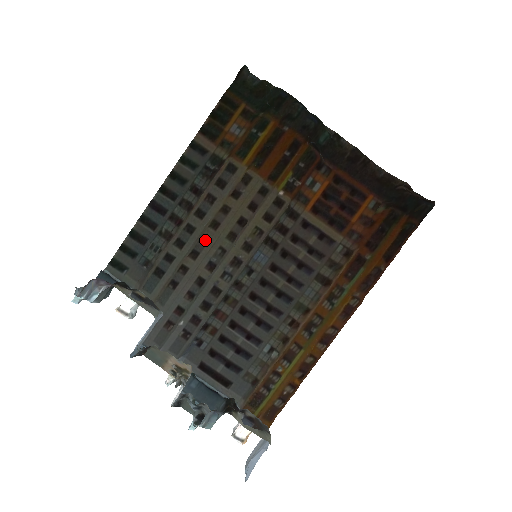
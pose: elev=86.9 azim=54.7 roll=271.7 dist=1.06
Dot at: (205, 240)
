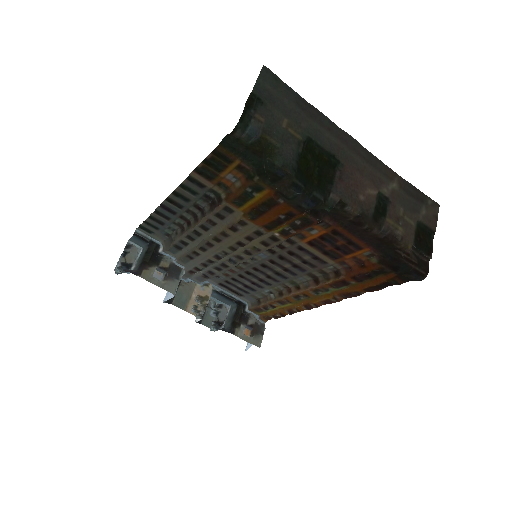
Dot at: (210, 245)
